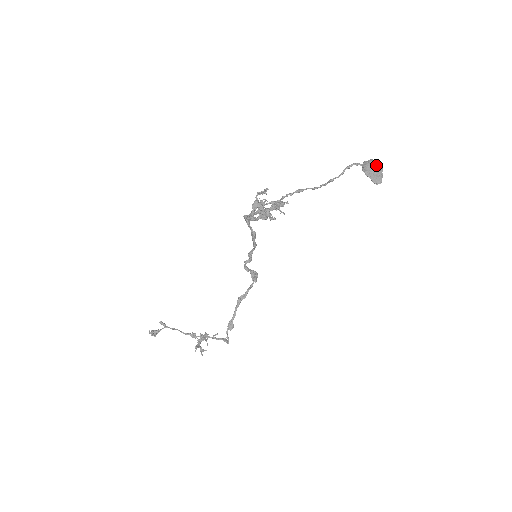
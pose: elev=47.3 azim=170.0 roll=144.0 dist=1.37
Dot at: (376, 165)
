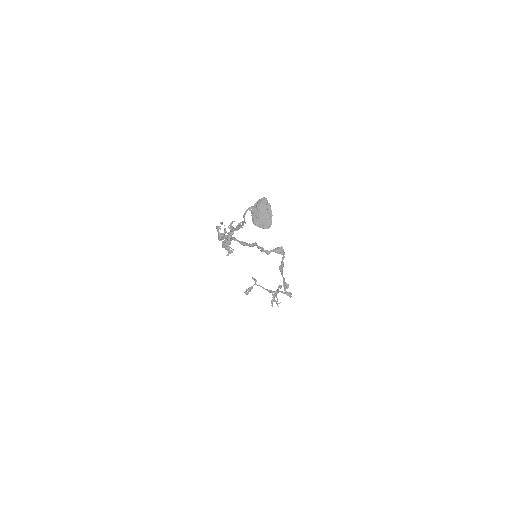
Dot at: (262, 209)
